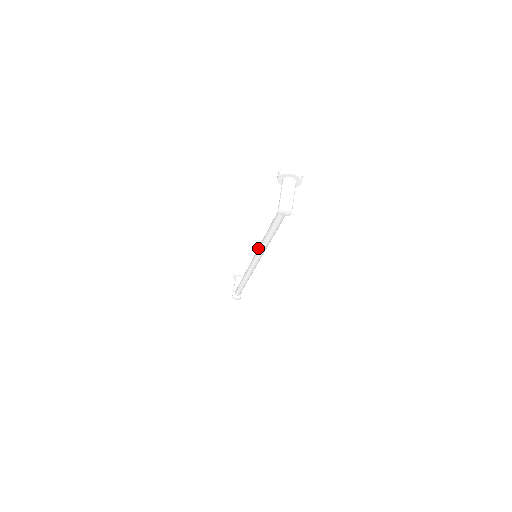
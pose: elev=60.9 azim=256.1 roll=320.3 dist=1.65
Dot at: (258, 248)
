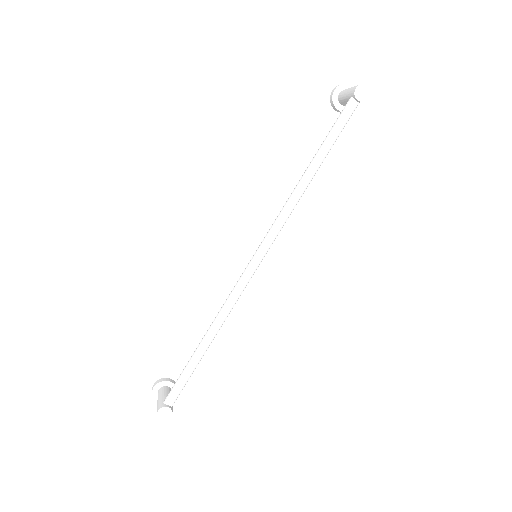
Dot at: (281, 210)
